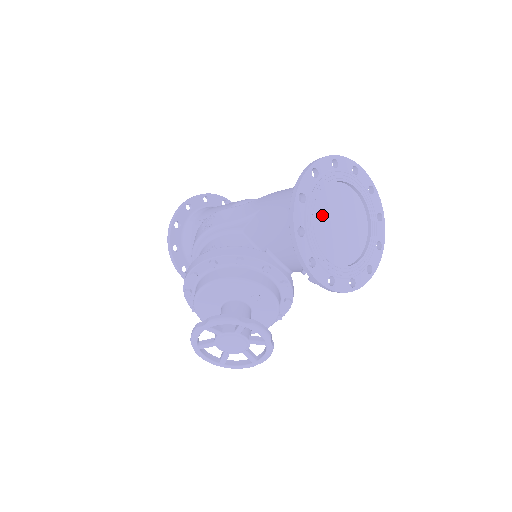
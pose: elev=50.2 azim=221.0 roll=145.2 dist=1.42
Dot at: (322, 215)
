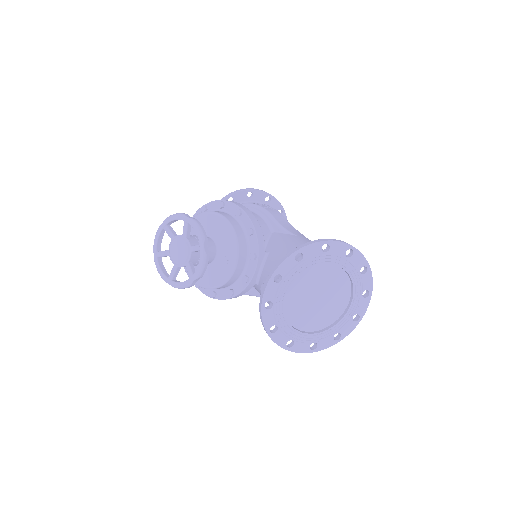
Dot at: (319, 275)
